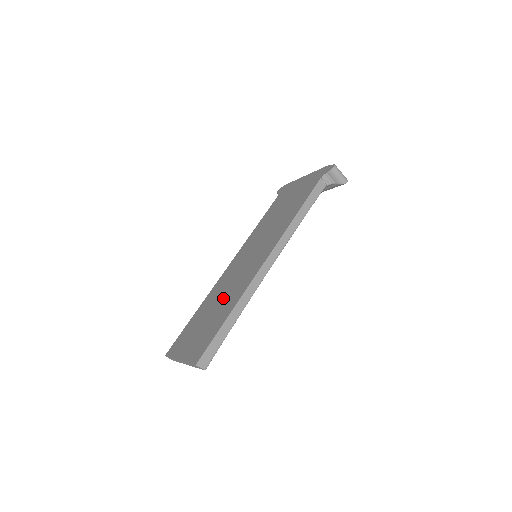
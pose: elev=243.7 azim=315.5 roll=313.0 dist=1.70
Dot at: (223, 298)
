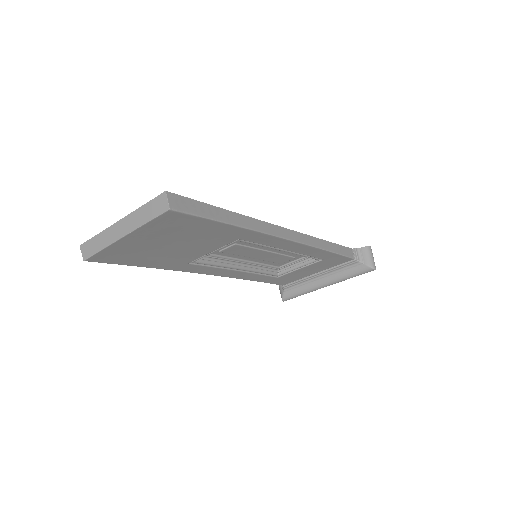
Dot at: occluded
